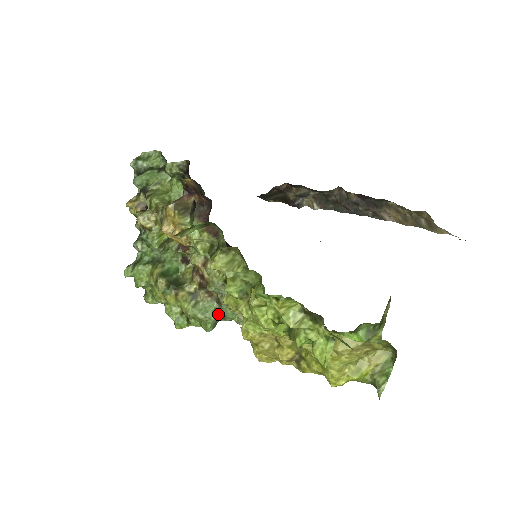
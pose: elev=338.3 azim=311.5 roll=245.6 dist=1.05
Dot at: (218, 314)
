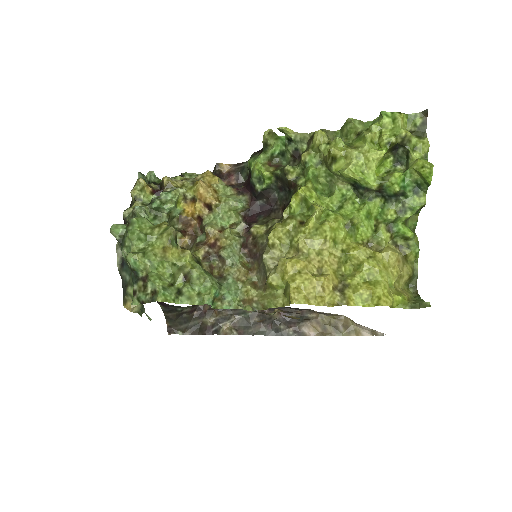
Dot at: (222, 286)
